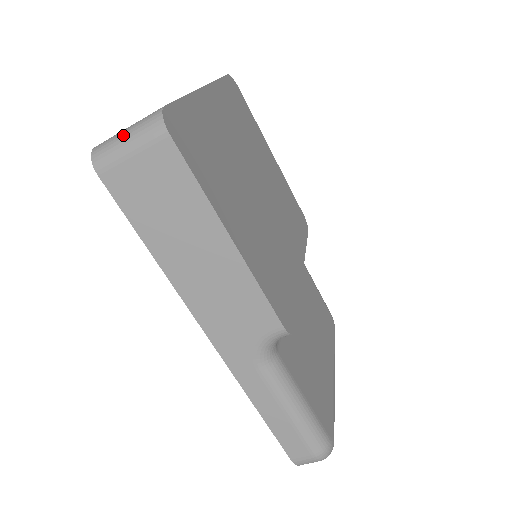
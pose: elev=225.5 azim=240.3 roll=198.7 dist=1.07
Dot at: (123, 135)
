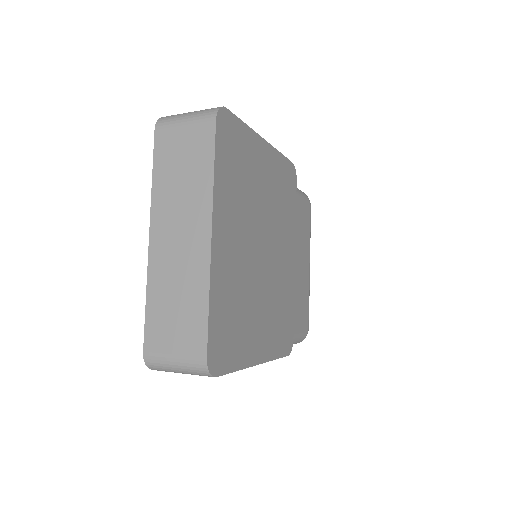
Dot at: (173, 366)
